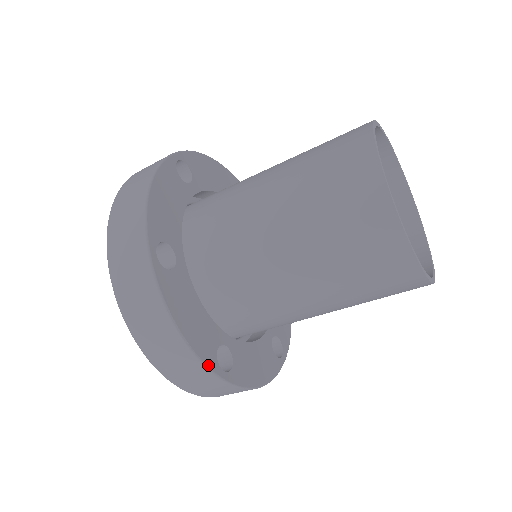
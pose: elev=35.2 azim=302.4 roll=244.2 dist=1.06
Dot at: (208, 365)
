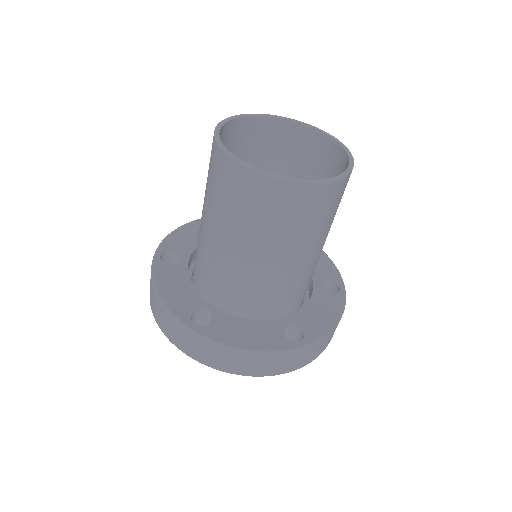
Dot at: (284, 349)
